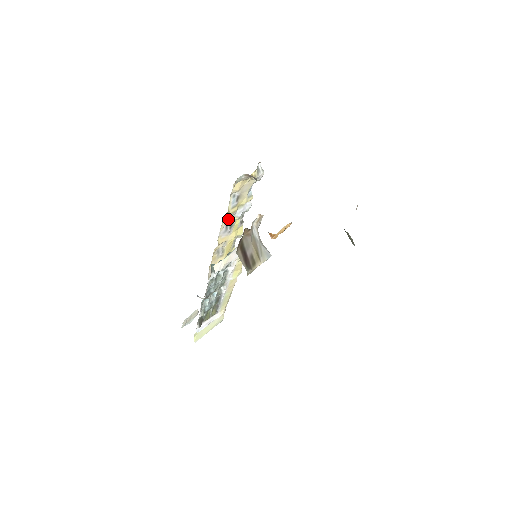
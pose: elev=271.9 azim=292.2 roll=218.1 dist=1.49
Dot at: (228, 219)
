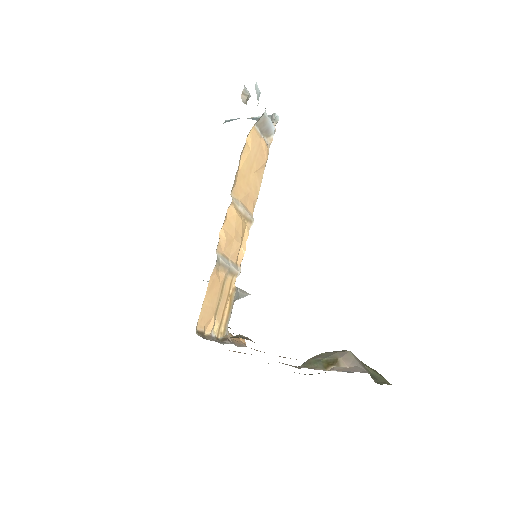
Dot at: occluded
